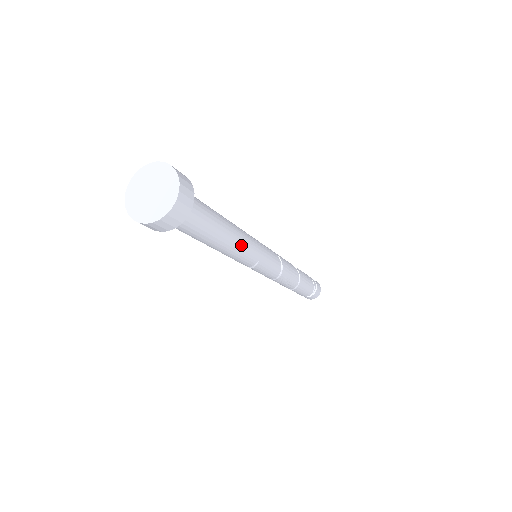
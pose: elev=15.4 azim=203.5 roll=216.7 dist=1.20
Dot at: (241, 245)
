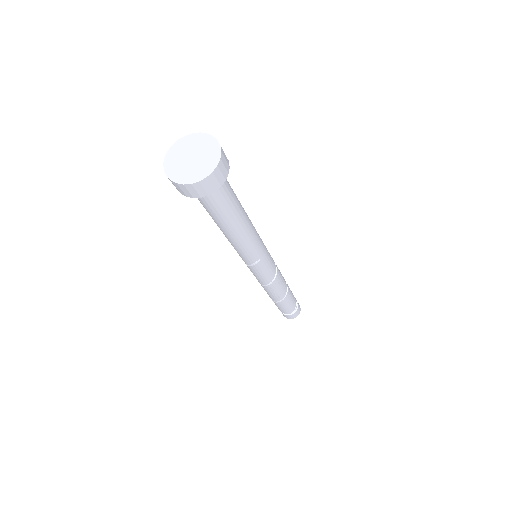
Dot at: (251, 236)
